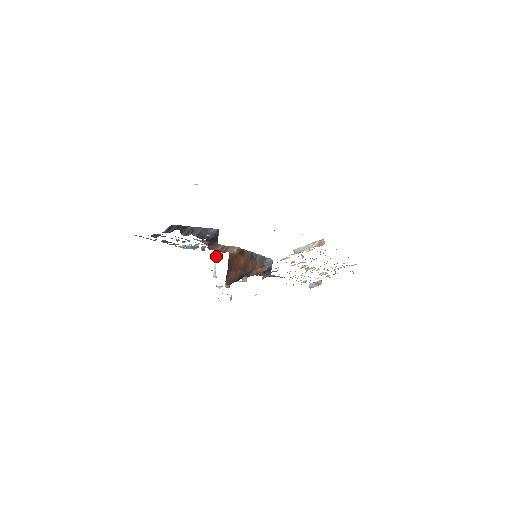
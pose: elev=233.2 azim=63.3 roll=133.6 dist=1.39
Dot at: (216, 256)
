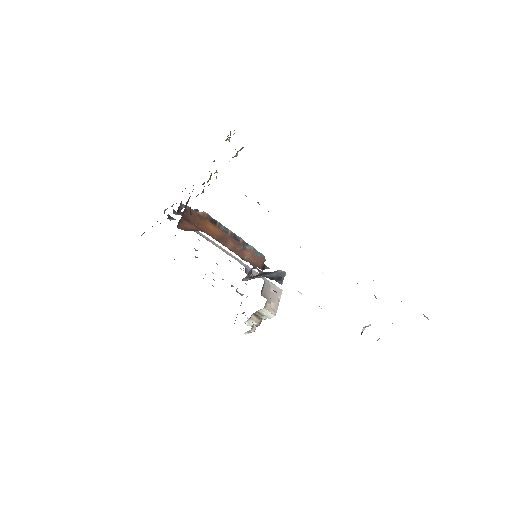
Dot at: occluded
